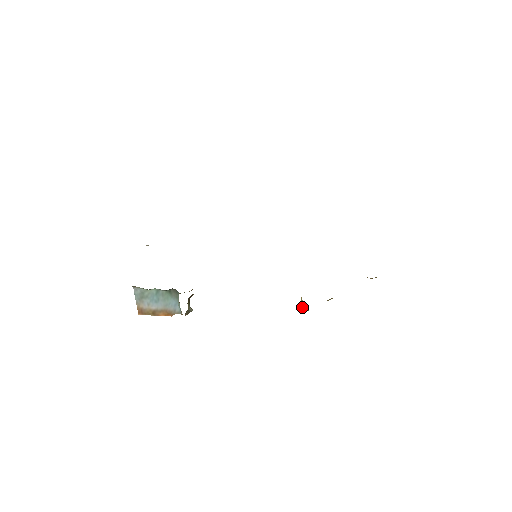
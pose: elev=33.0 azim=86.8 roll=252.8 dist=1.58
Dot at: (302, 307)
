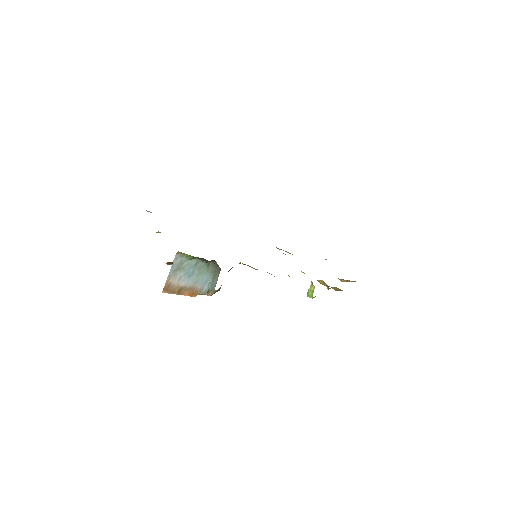
Dot at: (310, 293)
